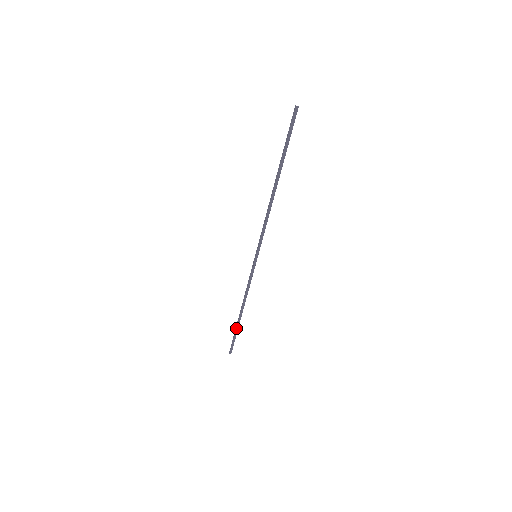
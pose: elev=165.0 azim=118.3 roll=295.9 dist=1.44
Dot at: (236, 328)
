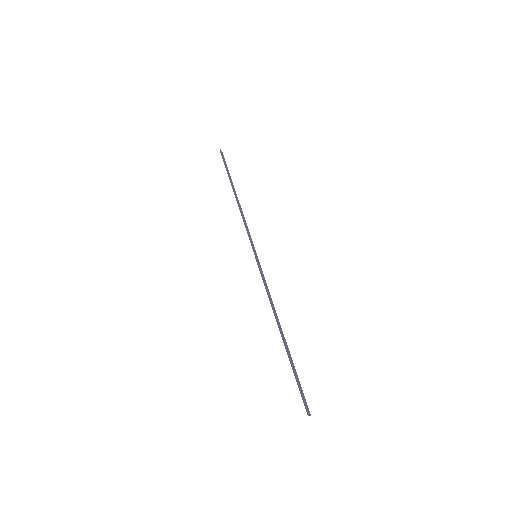
Dot at: (290, 360)
